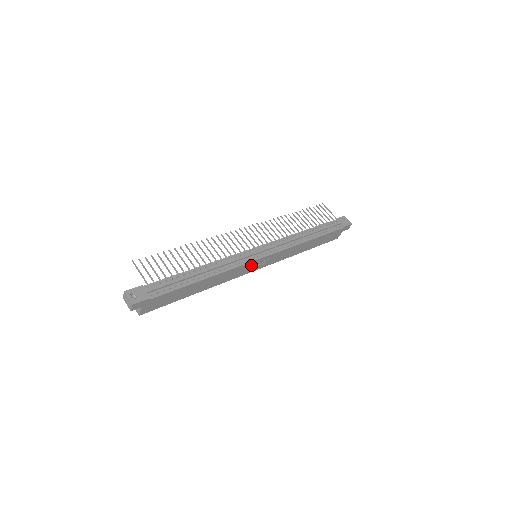
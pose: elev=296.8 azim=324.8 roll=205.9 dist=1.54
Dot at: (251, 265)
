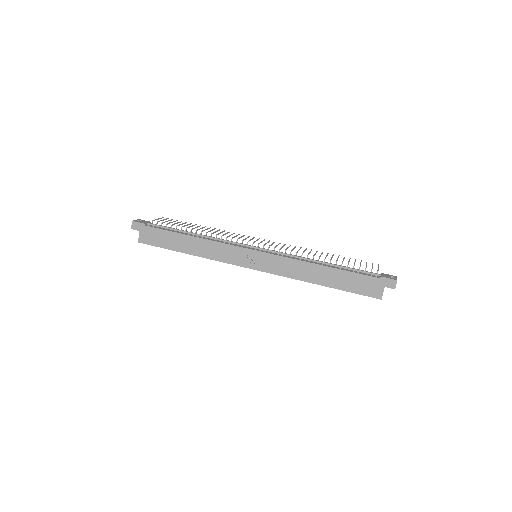
Dot at: (241, 254)
